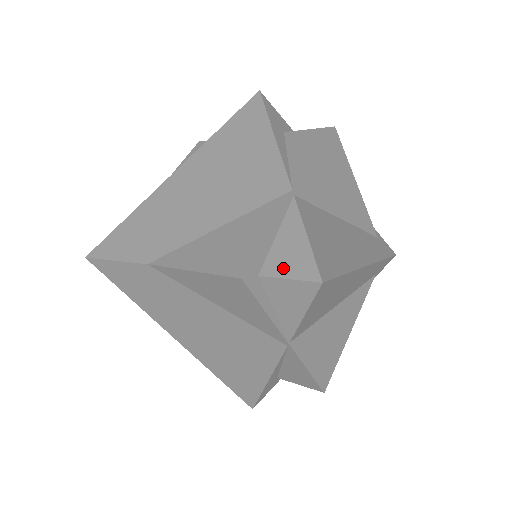
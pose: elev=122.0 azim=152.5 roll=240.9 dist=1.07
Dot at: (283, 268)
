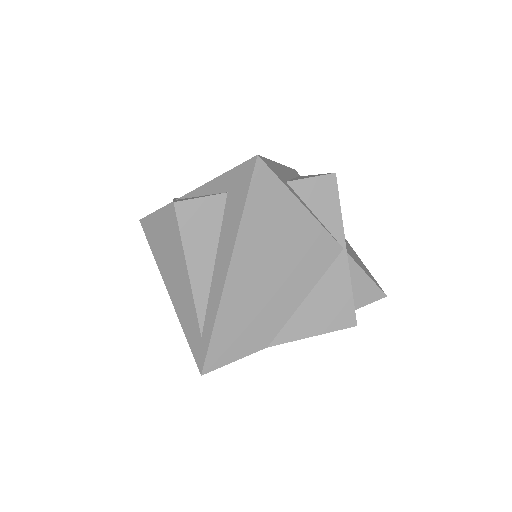
Dot at: (363, 300)
